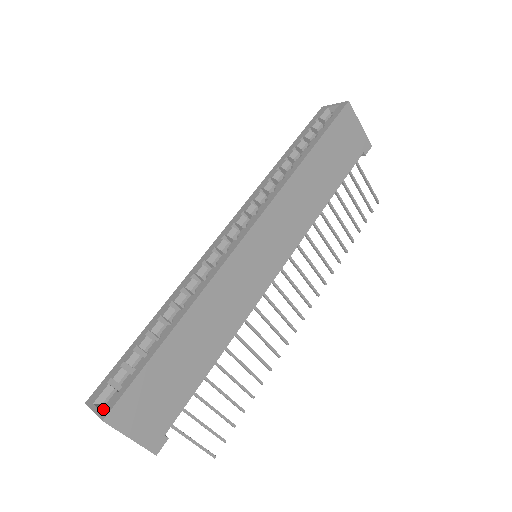
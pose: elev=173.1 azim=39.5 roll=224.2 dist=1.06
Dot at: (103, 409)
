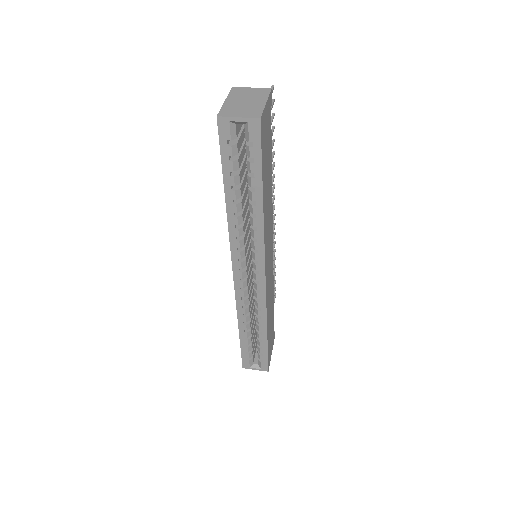
Dot at: (262, 369)
